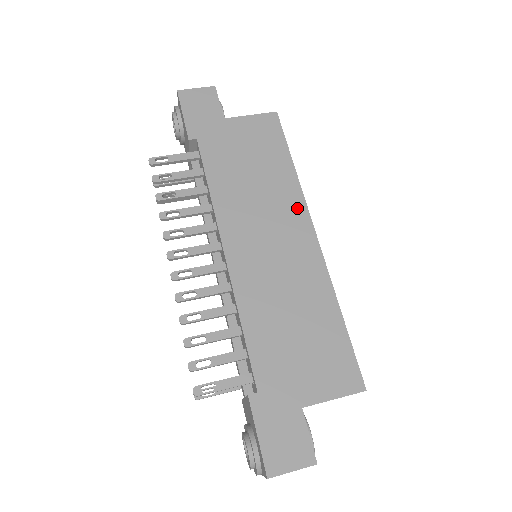
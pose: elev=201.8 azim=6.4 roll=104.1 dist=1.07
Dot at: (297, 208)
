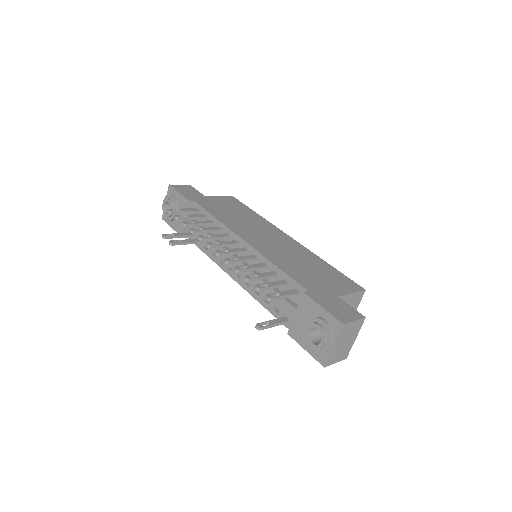
Dot at: (271, 227)
